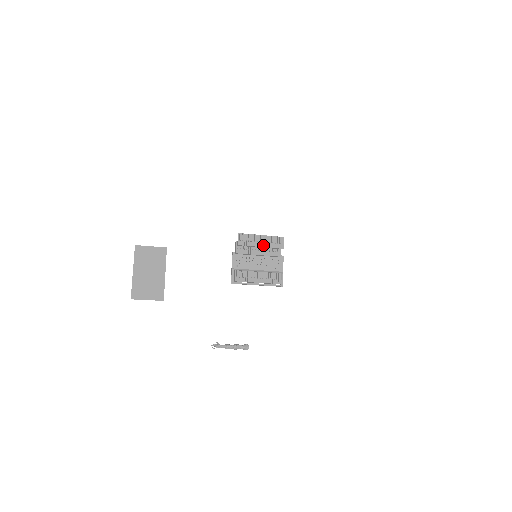
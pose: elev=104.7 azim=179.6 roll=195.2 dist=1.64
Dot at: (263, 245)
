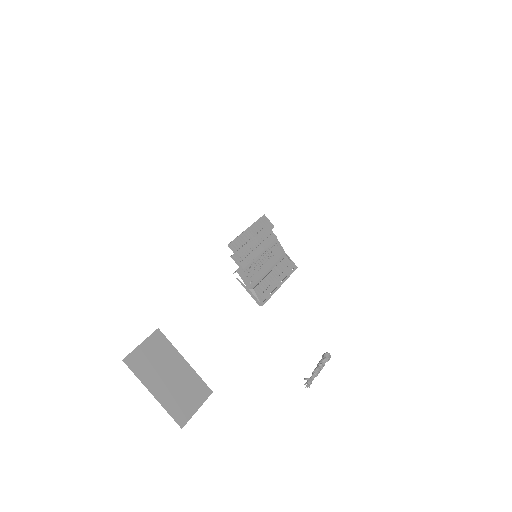
Dot at: (258, 238)
